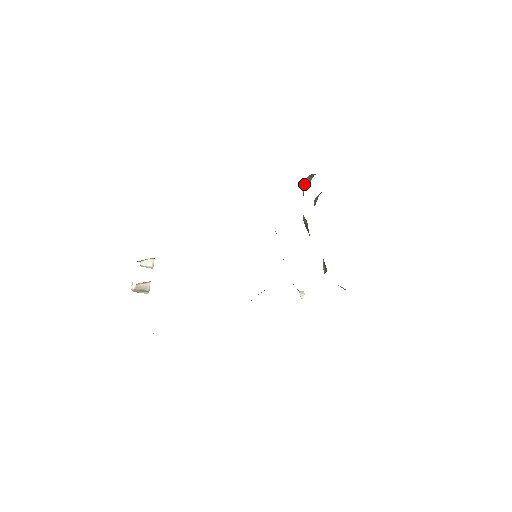
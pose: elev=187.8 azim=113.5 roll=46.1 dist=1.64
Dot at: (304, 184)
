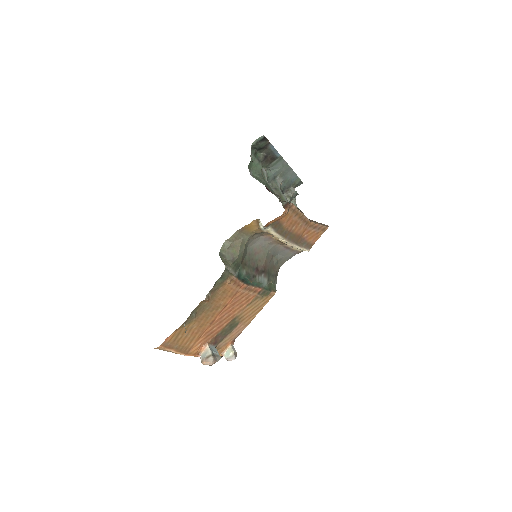
Dot at: occluded
